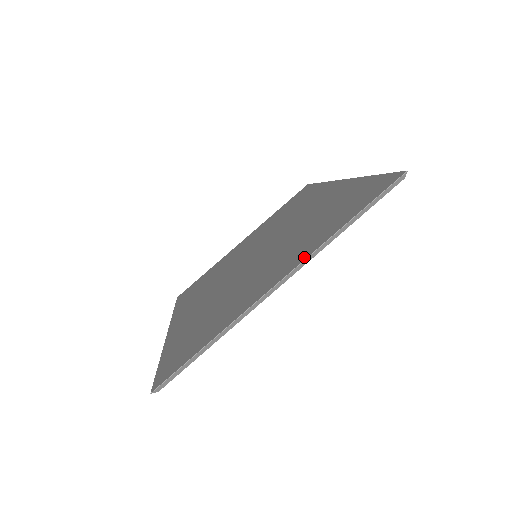
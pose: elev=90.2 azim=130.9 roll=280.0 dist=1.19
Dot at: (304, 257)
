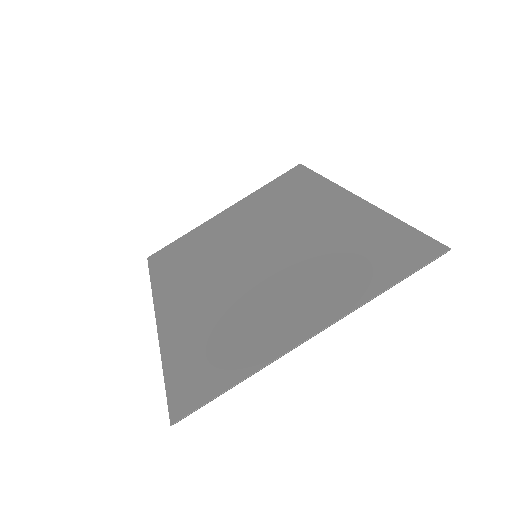
Dot at: (339, 314)
